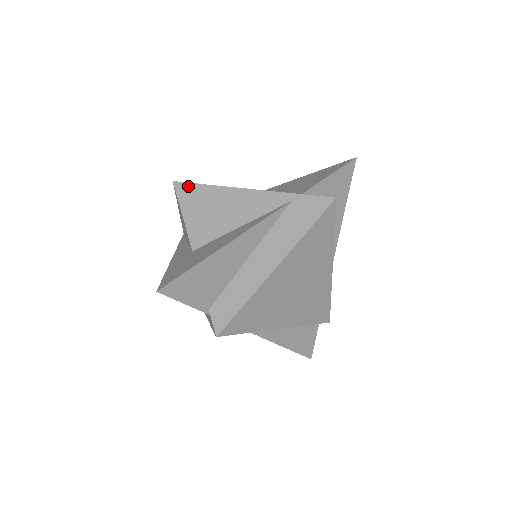
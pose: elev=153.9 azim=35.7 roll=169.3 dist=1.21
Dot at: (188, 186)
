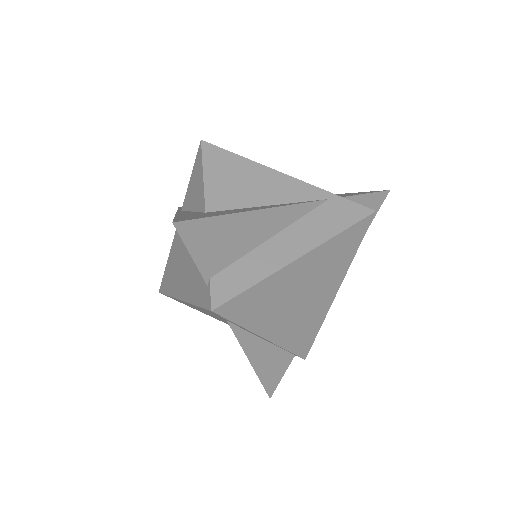
Dot at: (217, 150)
